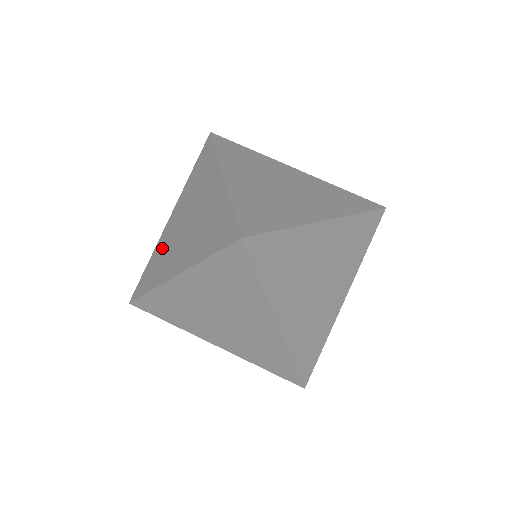
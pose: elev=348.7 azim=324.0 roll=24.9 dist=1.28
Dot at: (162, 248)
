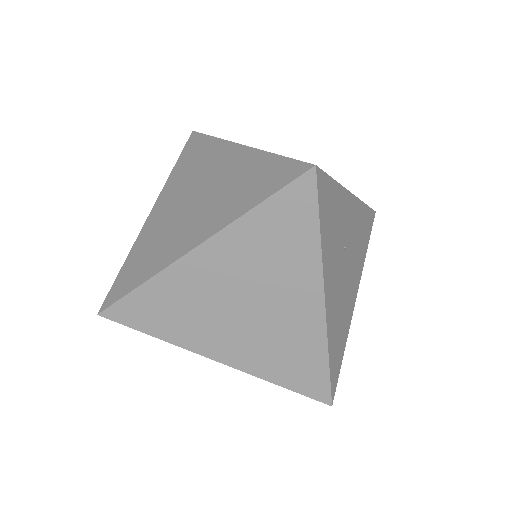
Dot at: (150, 239)
